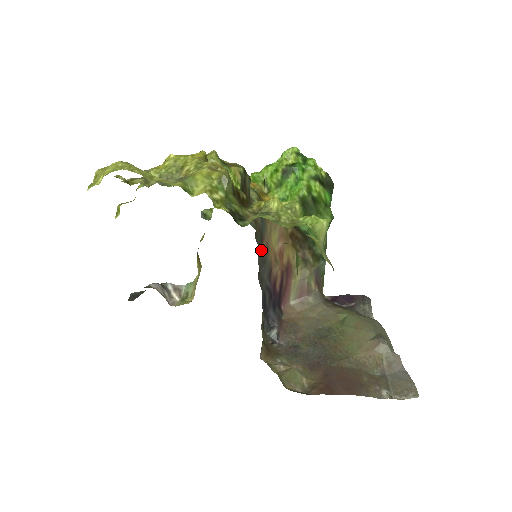
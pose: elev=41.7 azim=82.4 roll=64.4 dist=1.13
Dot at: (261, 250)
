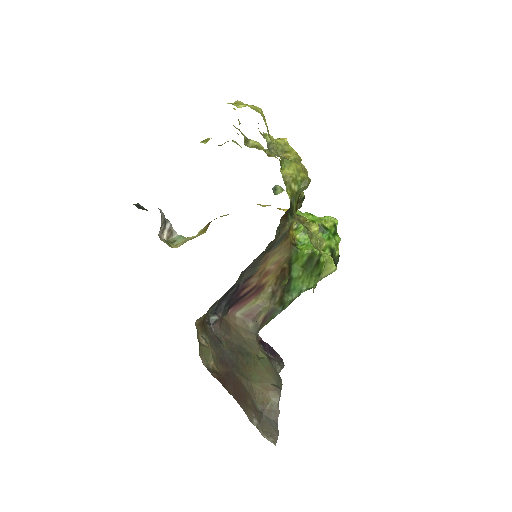
Dot at: (261, 256)
